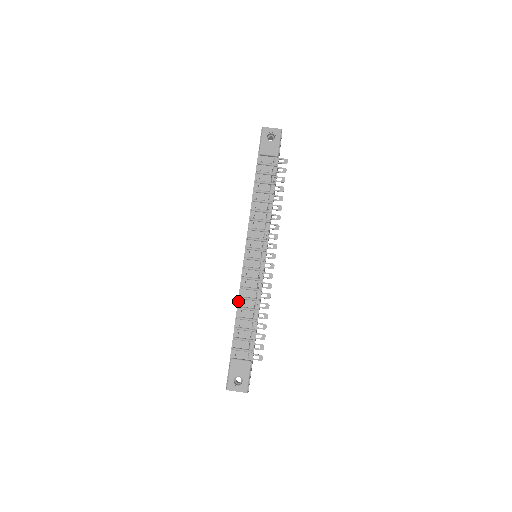
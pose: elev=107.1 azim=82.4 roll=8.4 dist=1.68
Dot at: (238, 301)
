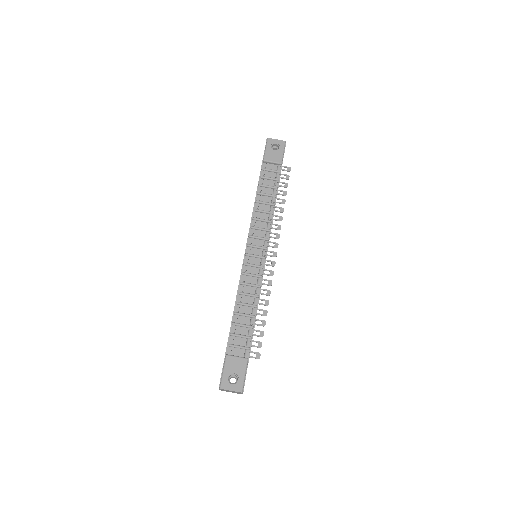
Dot at: (236, 296)
